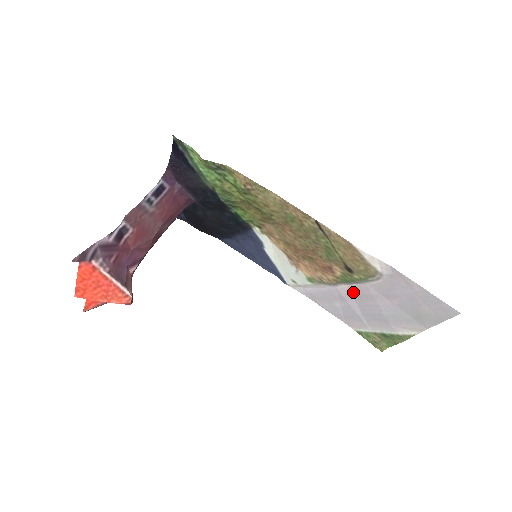
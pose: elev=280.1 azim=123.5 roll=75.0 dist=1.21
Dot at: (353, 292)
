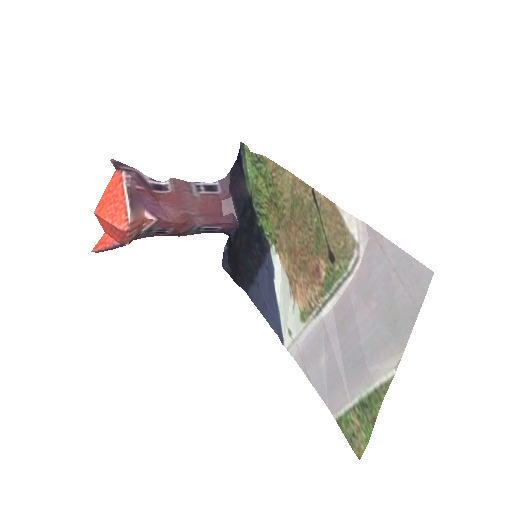
Dot at: (337, 318)
